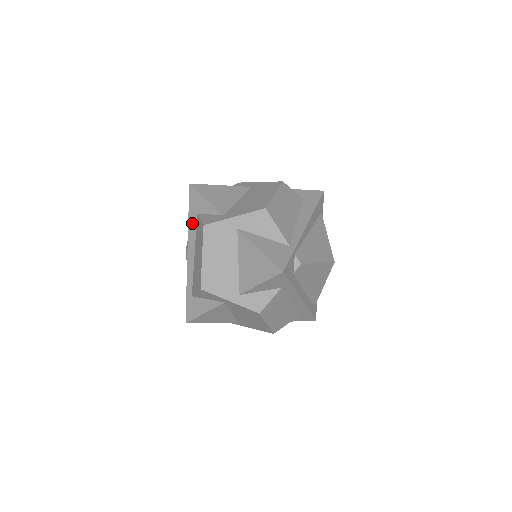
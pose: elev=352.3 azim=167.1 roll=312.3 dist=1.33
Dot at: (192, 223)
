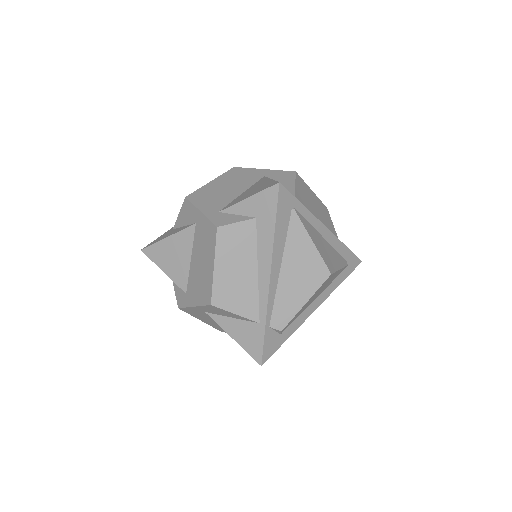
Dot at: occluded
